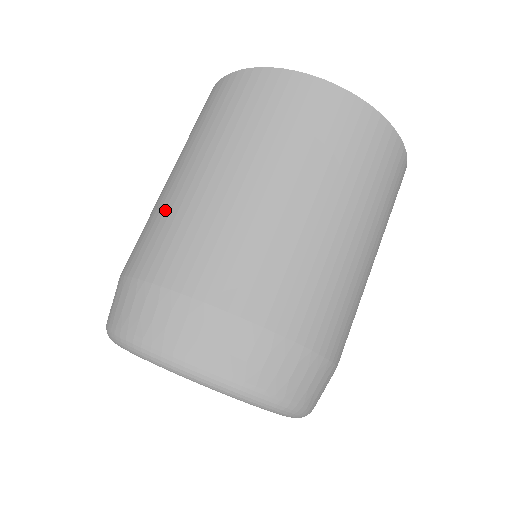
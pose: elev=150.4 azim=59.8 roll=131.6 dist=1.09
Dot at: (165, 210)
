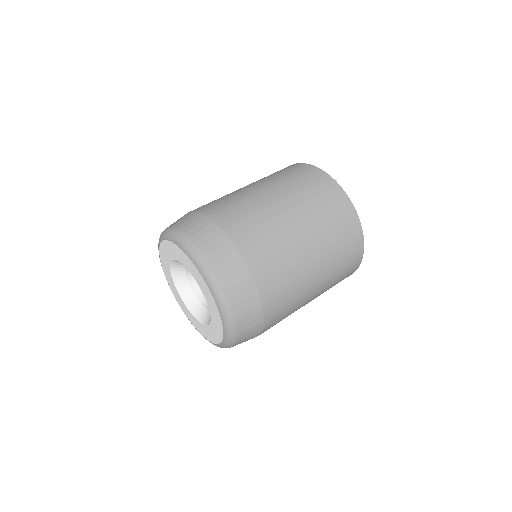
Dot at: (229, 195)
